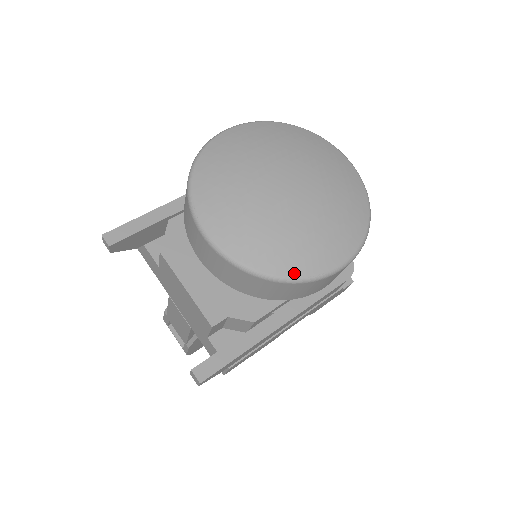
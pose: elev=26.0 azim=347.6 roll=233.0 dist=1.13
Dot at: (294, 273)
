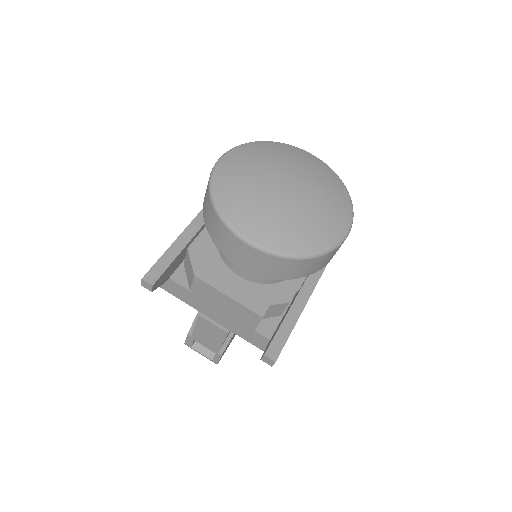
Dot at: (322, 247)
